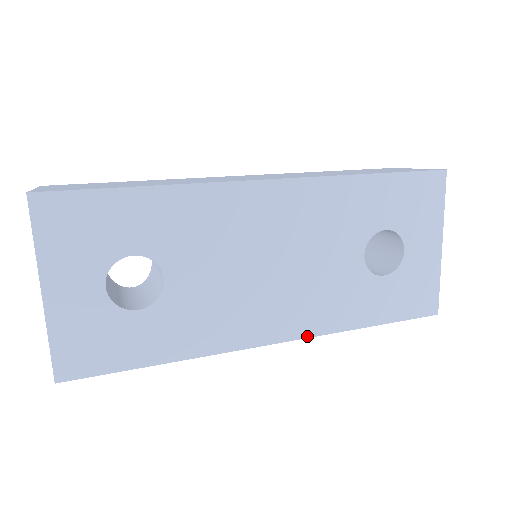
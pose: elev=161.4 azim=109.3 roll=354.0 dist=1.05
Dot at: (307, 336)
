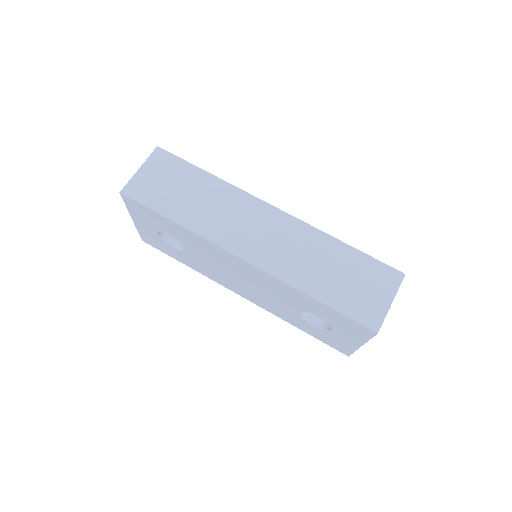
Dot at: (260, 306)
